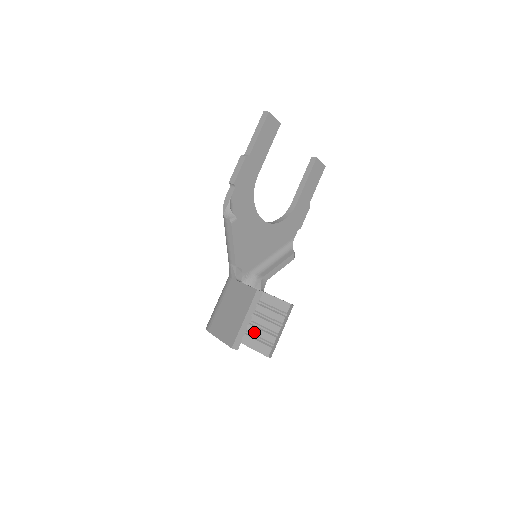
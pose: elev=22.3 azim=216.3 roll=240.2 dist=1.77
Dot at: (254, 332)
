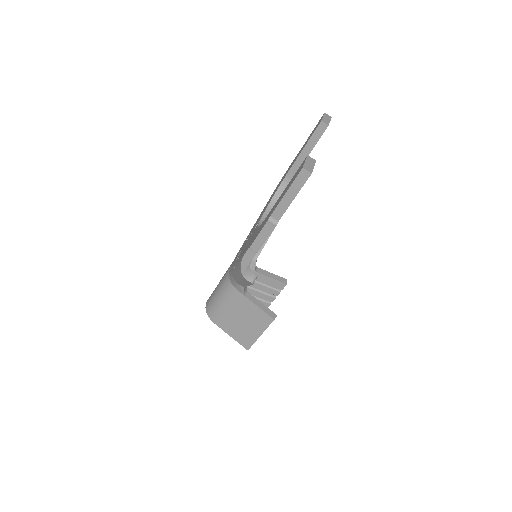
Dot at: occluded
